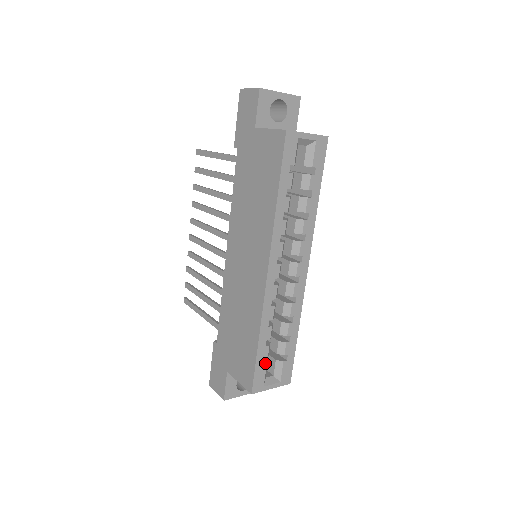
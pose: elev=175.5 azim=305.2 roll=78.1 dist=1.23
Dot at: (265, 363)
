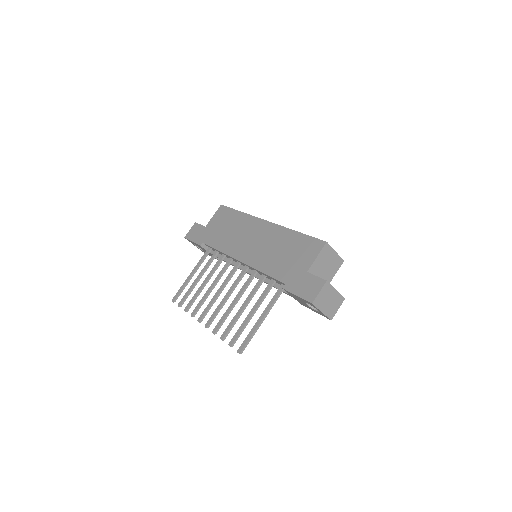
Dot at: occluded
